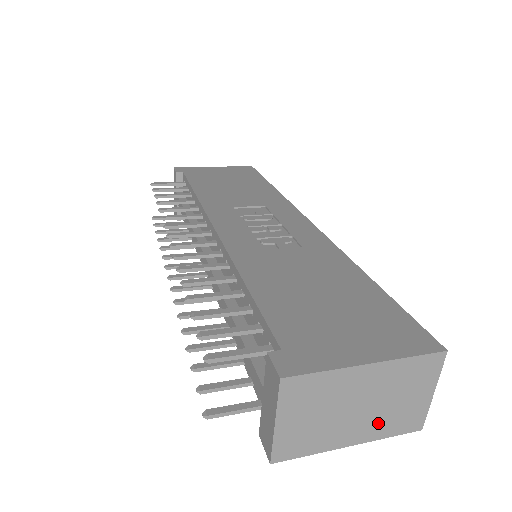
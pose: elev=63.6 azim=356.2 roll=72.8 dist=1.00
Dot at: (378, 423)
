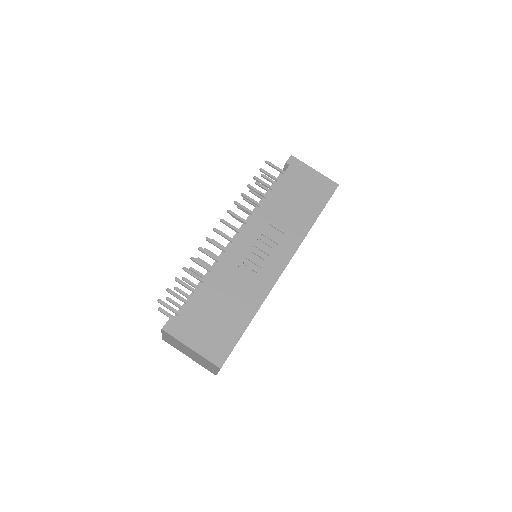
Dot at: (198, 361)
